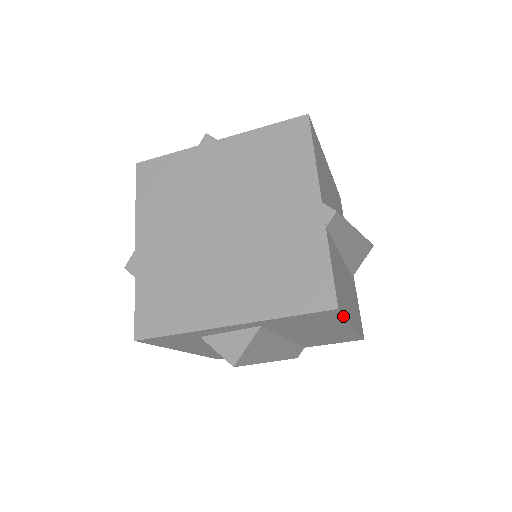
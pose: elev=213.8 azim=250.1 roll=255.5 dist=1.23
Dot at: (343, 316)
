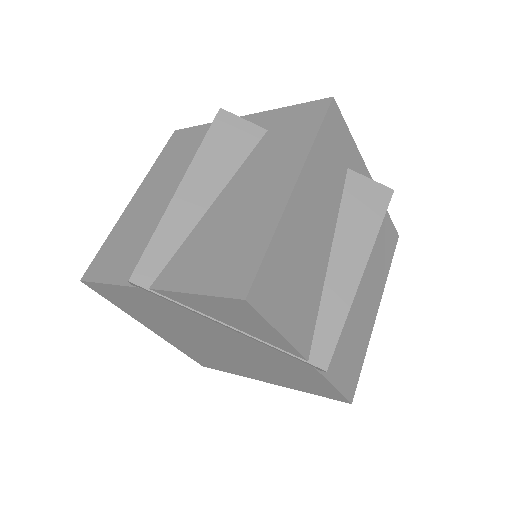
Dot at: (360, 370)
